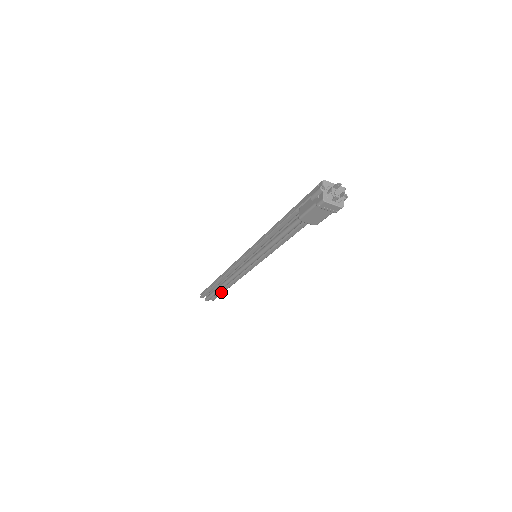
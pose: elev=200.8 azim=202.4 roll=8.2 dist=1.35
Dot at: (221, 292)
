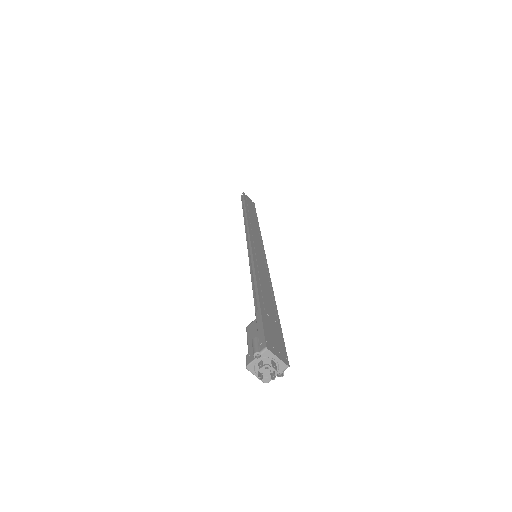
Dot at: occluded
